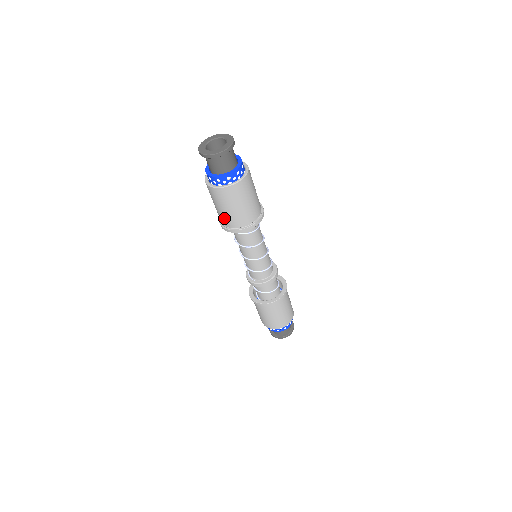
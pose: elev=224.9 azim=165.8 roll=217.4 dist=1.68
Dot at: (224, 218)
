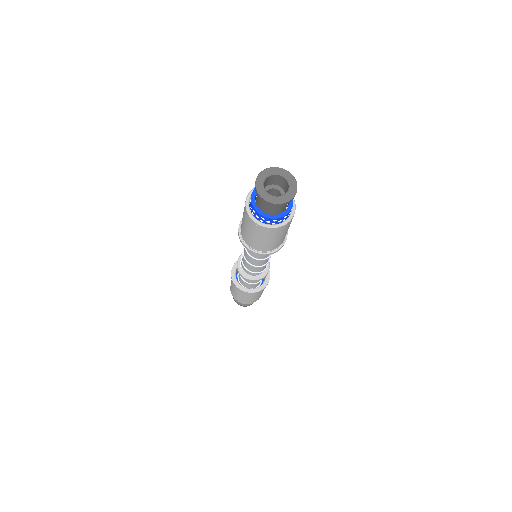
Dot at: (242, 228)
